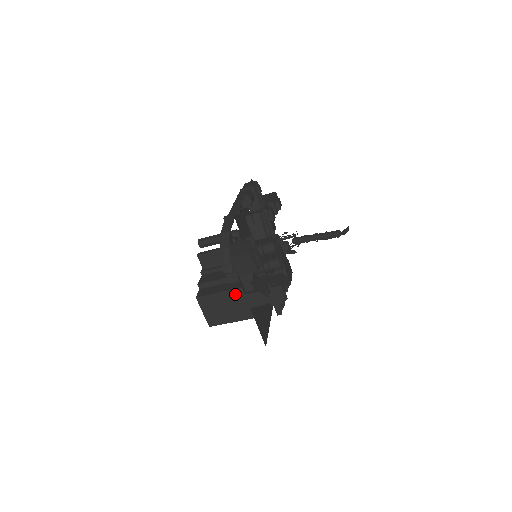
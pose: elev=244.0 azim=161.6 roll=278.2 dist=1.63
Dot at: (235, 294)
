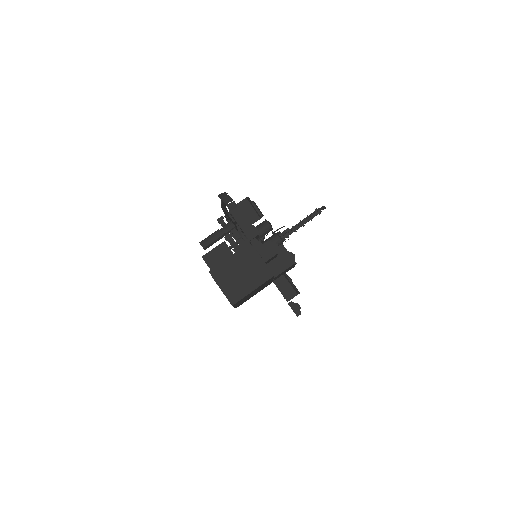
Dot at: (247, 257)
